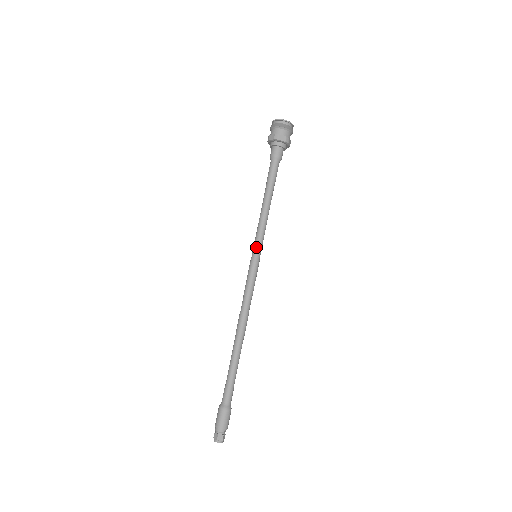
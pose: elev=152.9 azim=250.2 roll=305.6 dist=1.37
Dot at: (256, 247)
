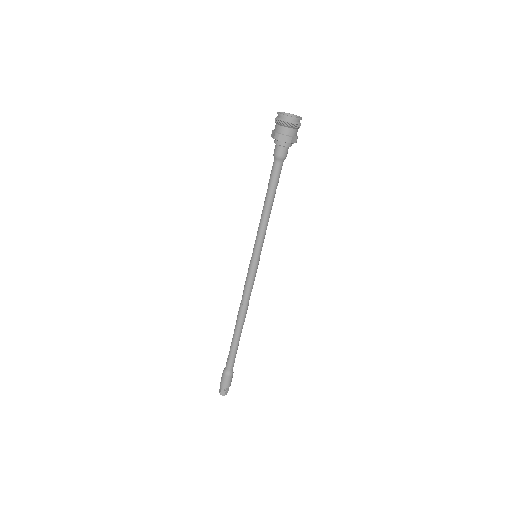
Dot at: (255, 249)
